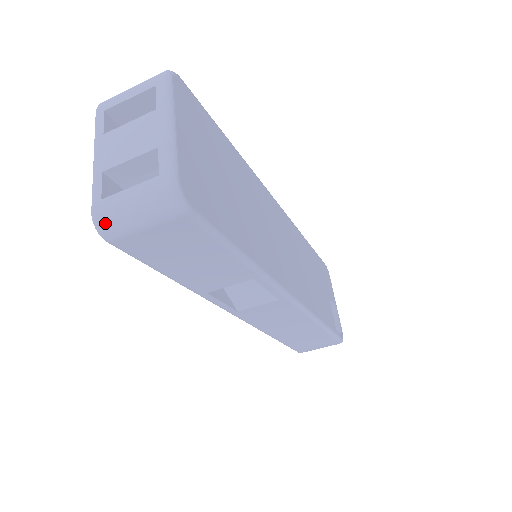
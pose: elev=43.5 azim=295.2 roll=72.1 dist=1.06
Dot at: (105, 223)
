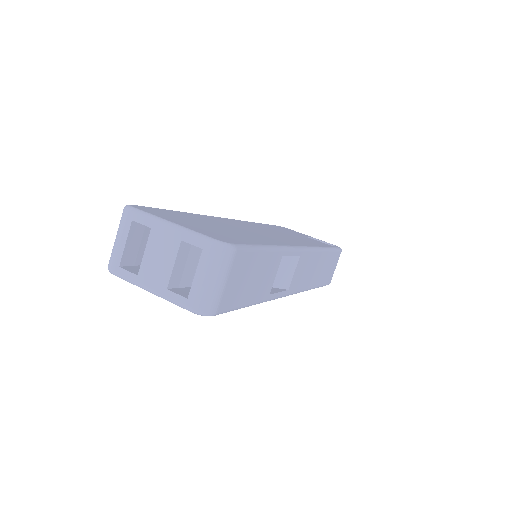
Dot at: (205, 305)
